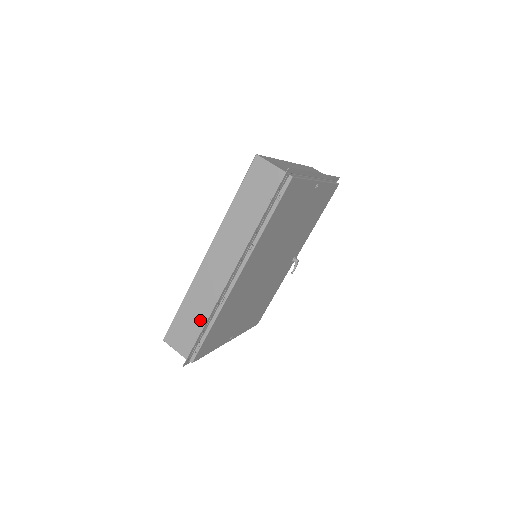
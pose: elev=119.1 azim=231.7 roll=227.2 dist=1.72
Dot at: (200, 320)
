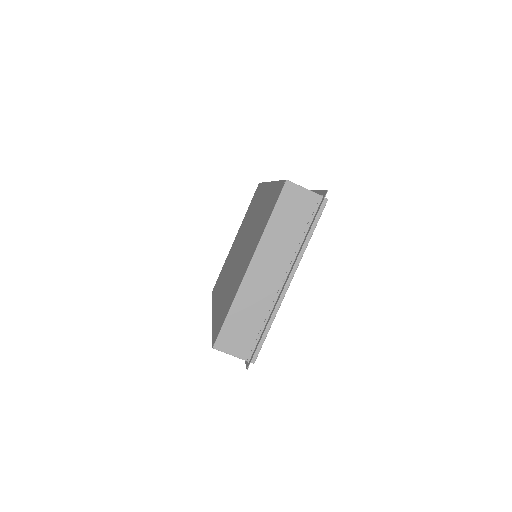
Dot at: occluded
